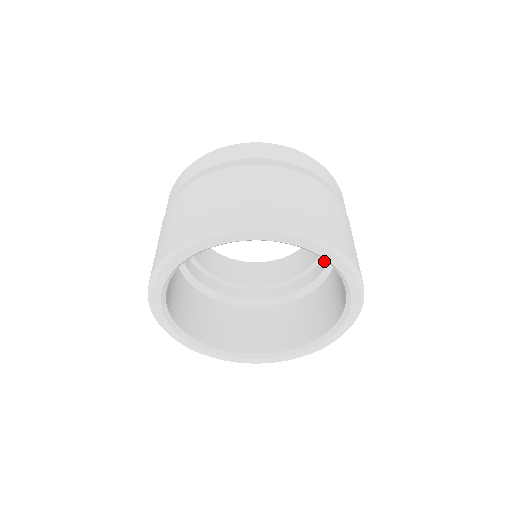
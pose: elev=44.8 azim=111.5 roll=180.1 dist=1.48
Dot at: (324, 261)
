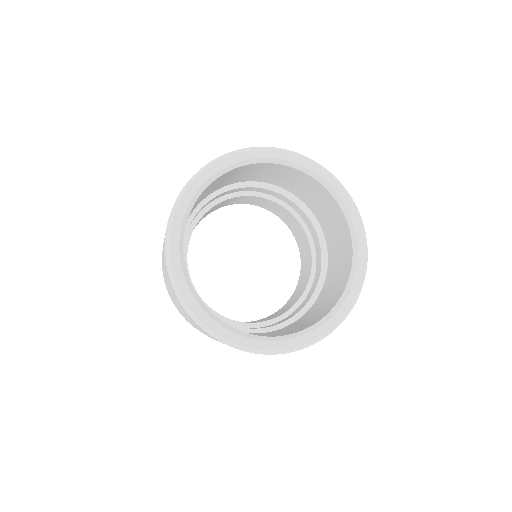
Dot at: (287, 318)
